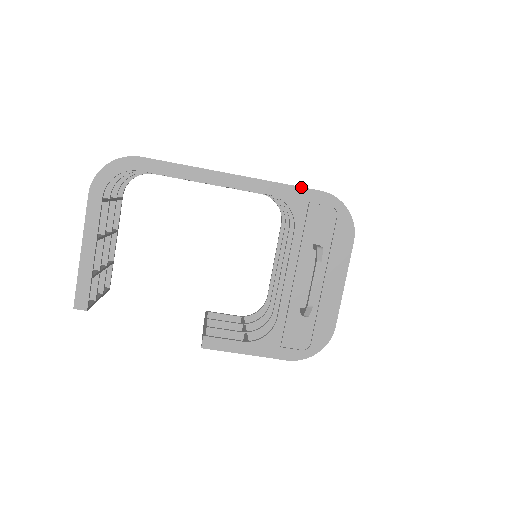
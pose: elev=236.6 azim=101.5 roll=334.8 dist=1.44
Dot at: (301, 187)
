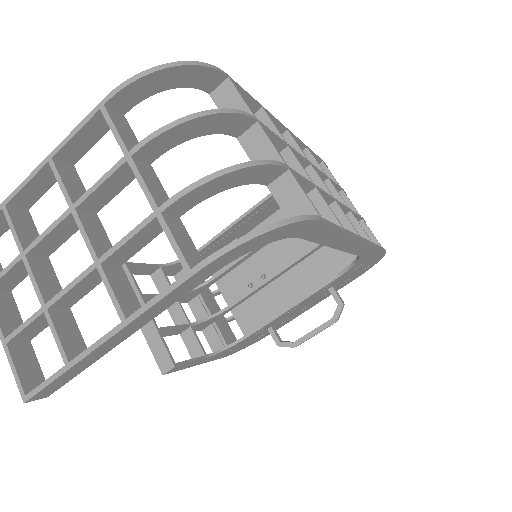
Dot at: (381, 249)
